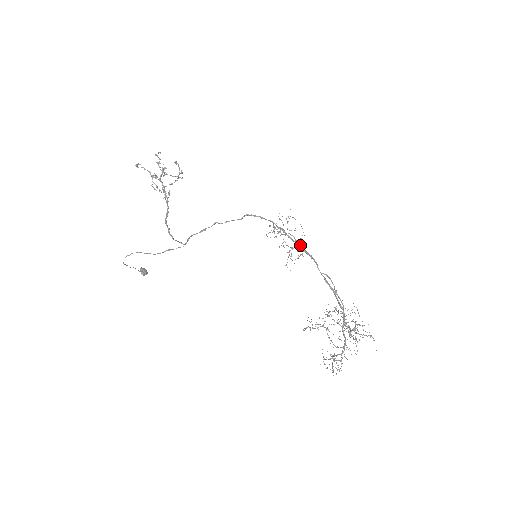
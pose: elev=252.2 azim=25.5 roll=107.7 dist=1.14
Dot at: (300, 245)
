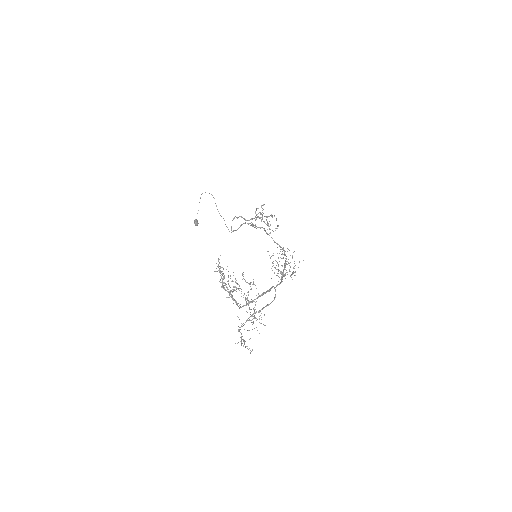
Dot at: occluded
